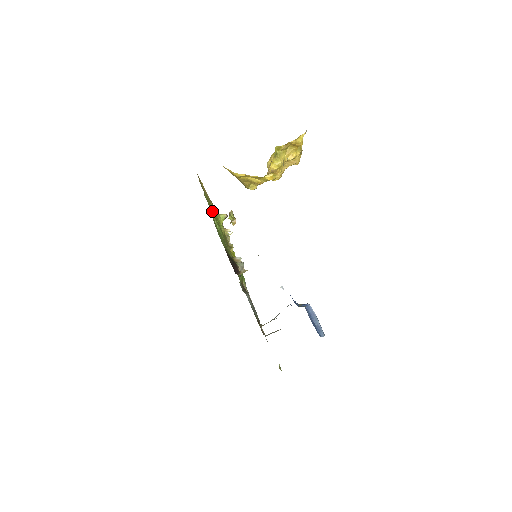
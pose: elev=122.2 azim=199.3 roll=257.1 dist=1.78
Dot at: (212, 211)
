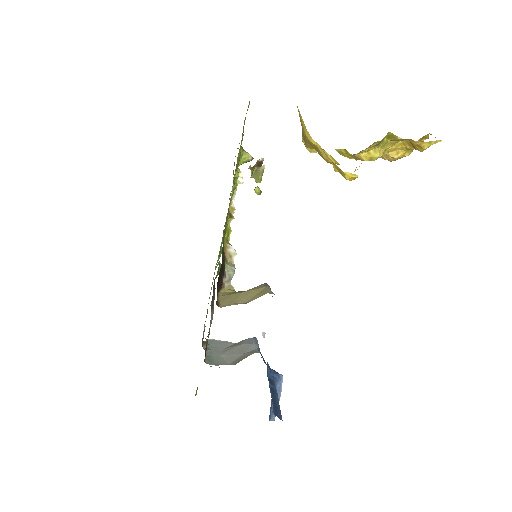
Dot at: (238, 163)
